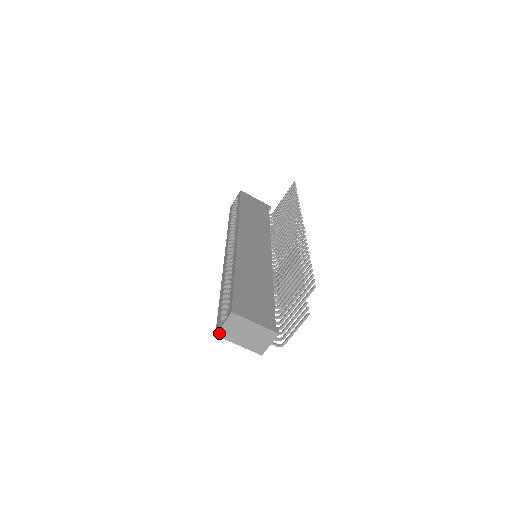
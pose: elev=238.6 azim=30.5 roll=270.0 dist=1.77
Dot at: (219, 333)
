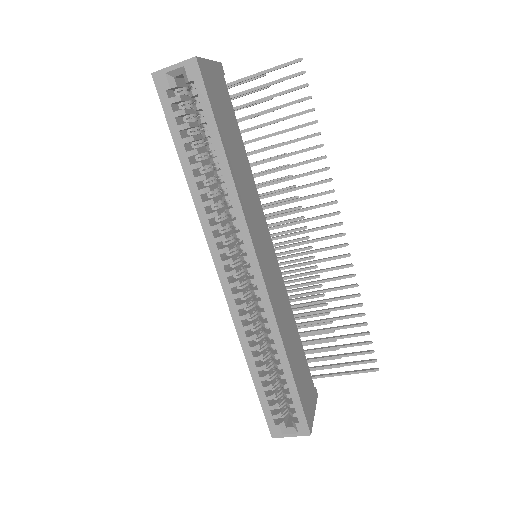
Dot at: (277, 436)
